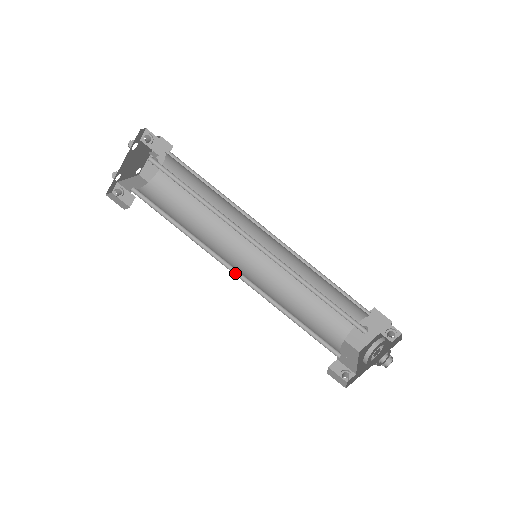
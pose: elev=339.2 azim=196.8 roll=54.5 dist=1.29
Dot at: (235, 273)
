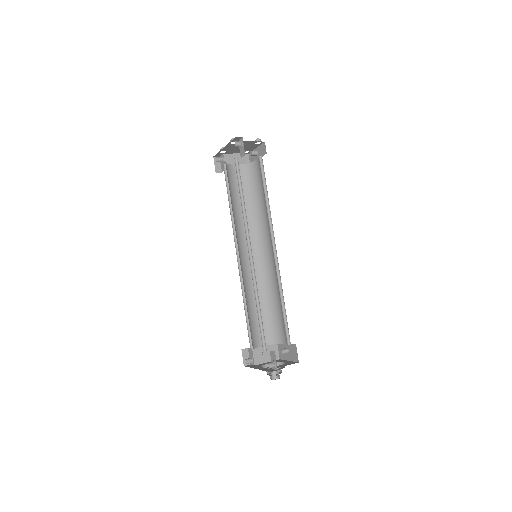
Dot at: (238, 255)
